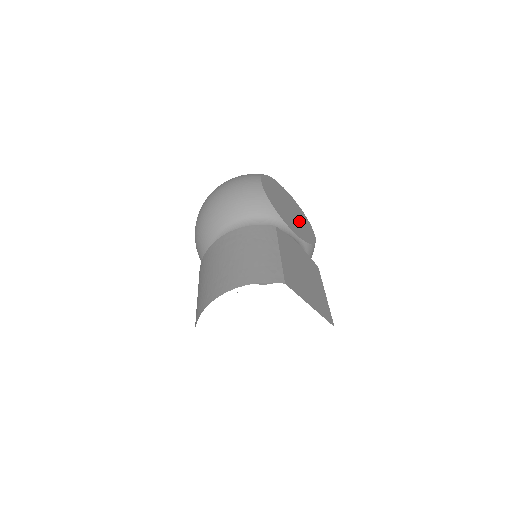
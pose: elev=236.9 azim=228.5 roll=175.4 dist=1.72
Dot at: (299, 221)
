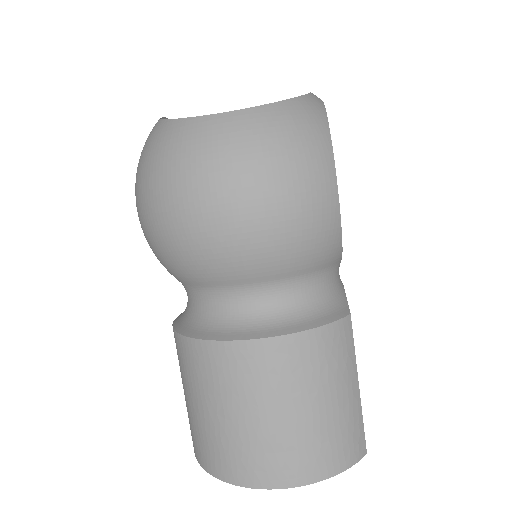
Dot at: occluded
